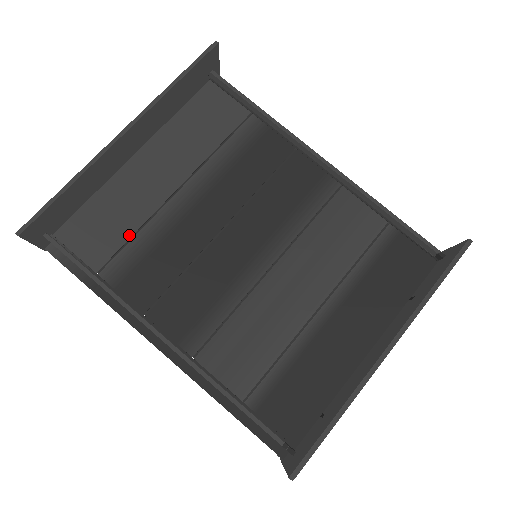
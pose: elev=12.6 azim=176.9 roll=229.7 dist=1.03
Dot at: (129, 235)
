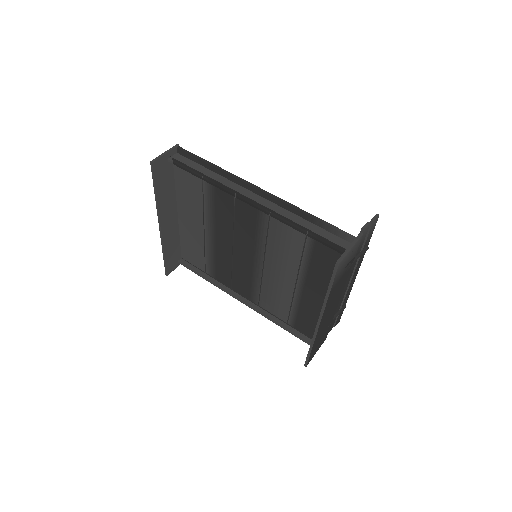
Dot at: (203, 255)
